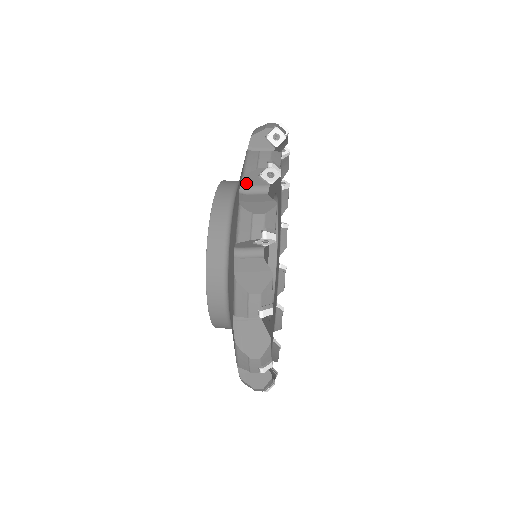
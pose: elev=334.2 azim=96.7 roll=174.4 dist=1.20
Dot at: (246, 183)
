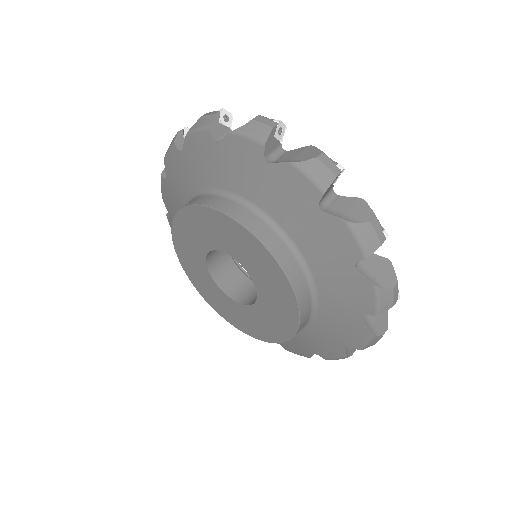
Dot at: (371, 311)
